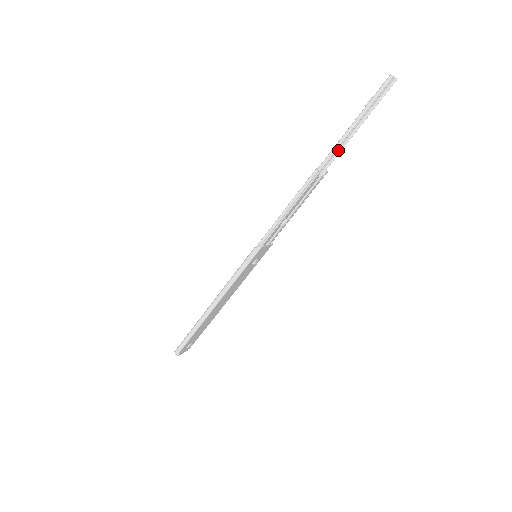
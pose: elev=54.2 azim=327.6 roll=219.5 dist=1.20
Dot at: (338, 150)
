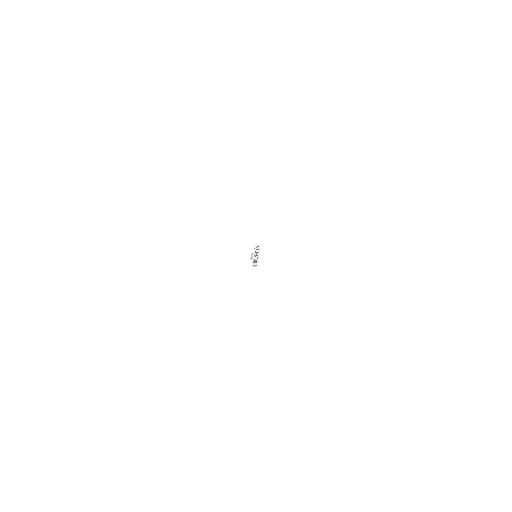
Dot at: occluded
